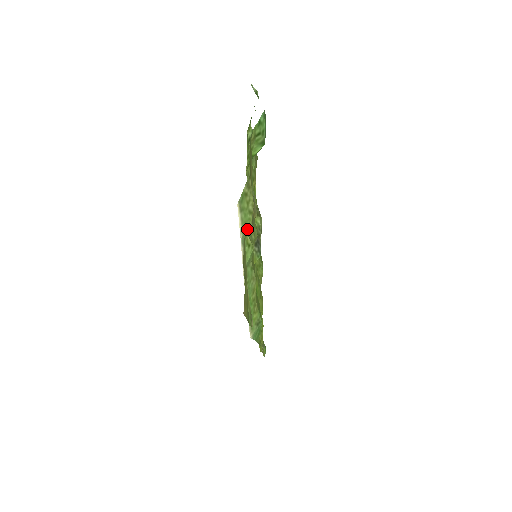
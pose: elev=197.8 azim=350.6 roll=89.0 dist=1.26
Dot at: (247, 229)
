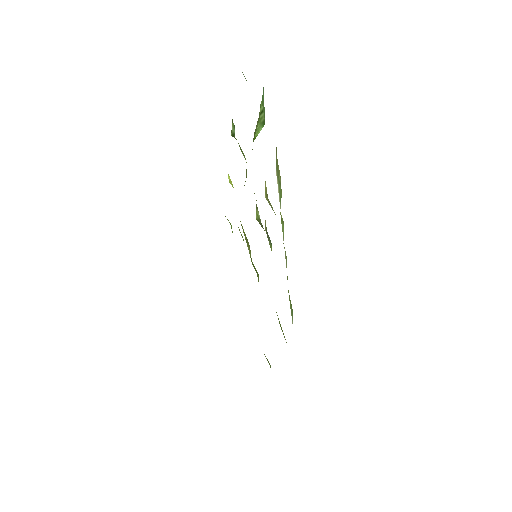
Dot at: occluded
